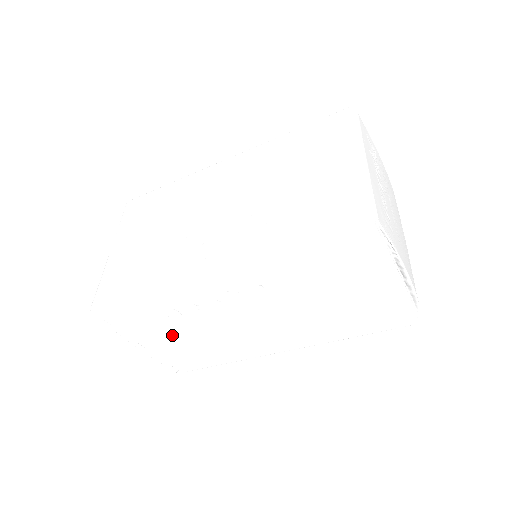
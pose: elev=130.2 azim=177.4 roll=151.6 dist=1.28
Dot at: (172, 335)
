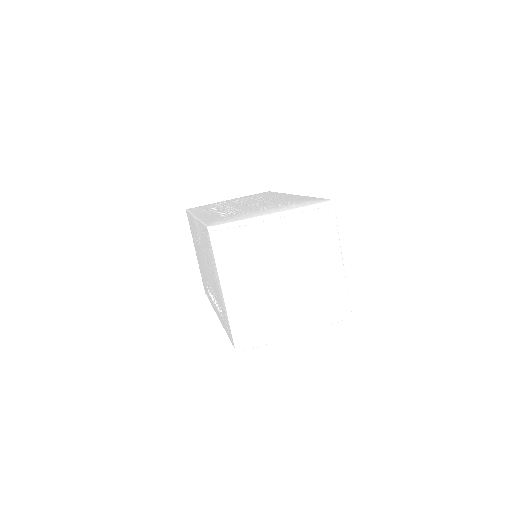
Dot at: occluded
